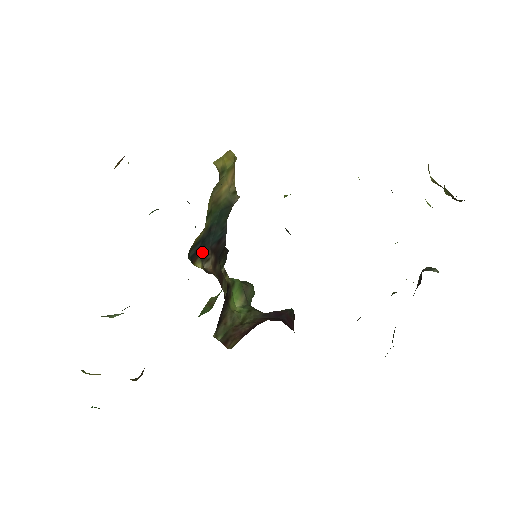
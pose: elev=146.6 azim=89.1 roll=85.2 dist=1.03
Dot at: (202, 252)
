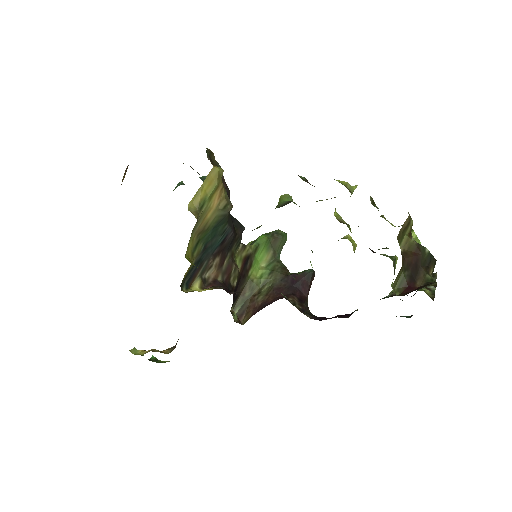
Dot at: (200, 268)
